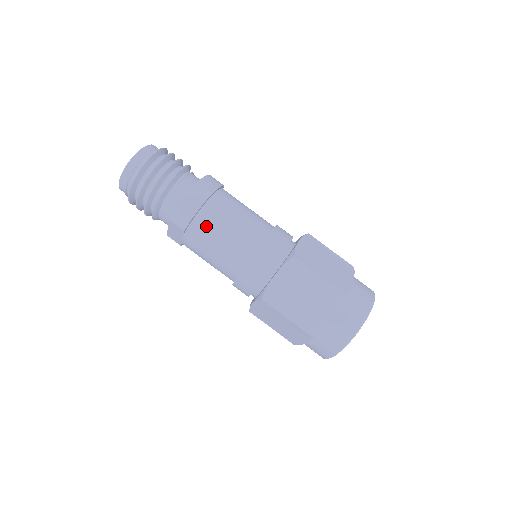
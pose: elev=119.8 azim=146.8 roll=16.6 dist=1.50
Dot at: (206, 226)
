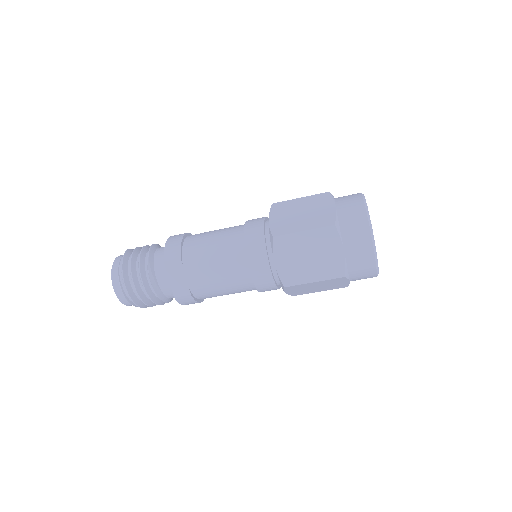
Dot at: (195, 244)
